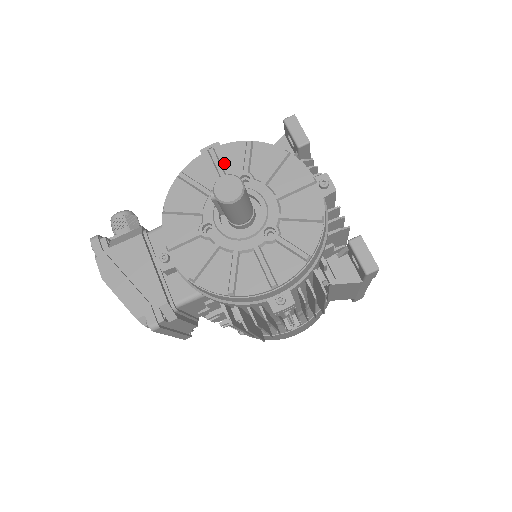
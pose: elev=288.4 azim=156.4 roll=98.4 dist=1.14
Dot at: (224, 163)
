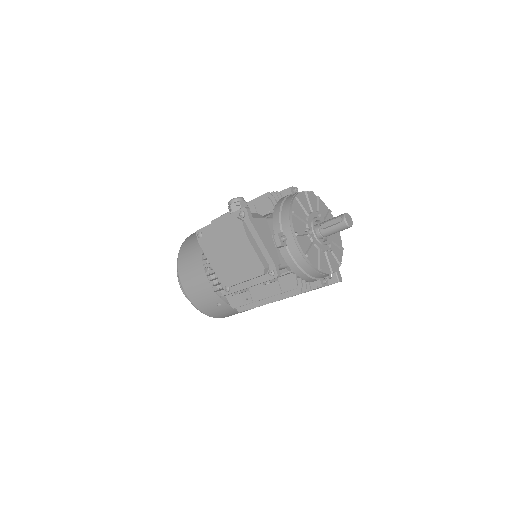
Dot at: (311, 202)
